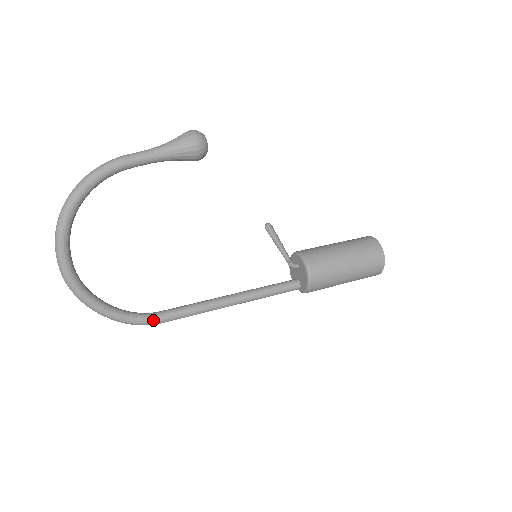
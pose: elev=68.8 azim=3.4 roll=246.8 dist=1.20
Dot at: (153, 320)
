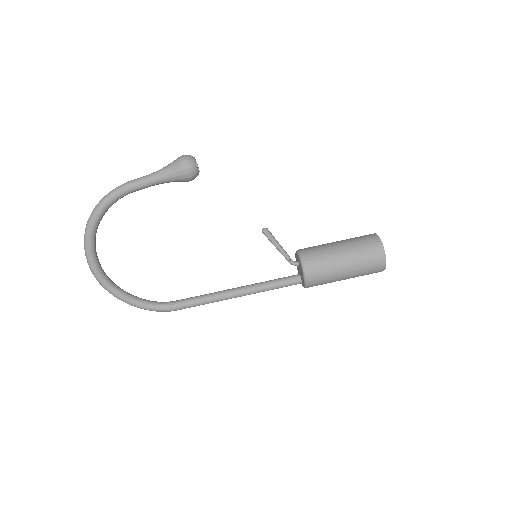
Dot at: (169, 308)
